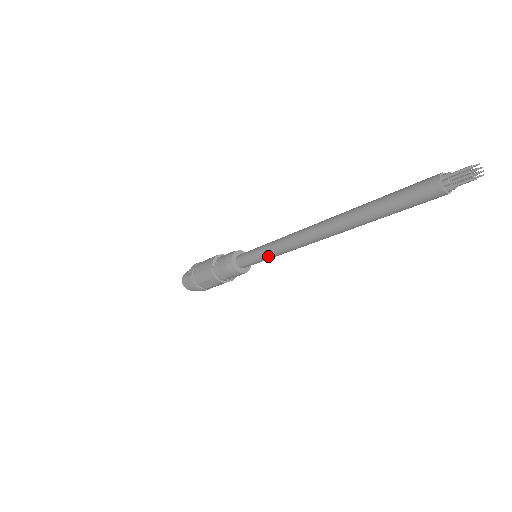
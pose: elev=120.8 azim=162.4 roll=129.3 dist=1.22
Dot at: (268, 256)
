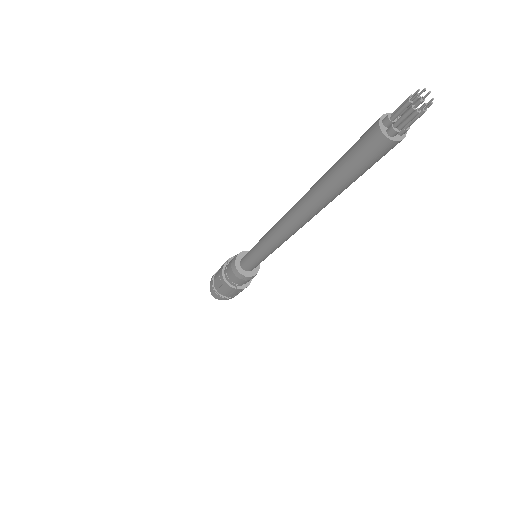
Dot at: (257, 249)
